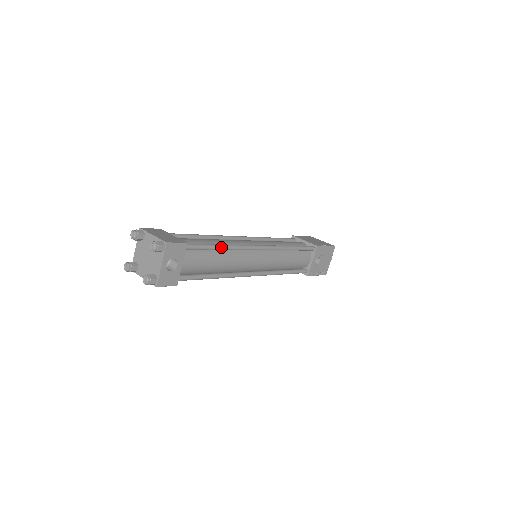
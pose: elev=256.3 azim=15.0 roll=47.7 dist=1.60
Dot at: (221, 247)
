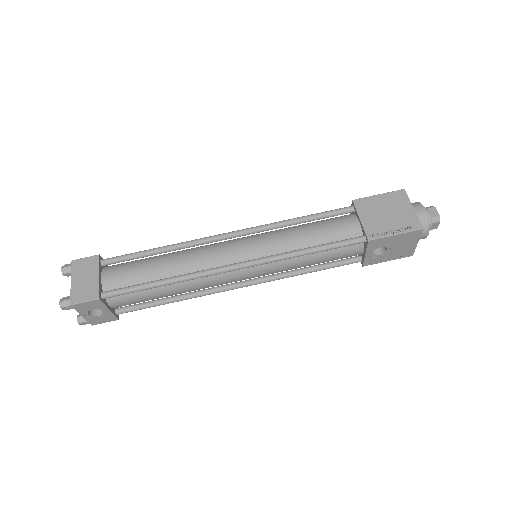
Dot at: (160, 285)
